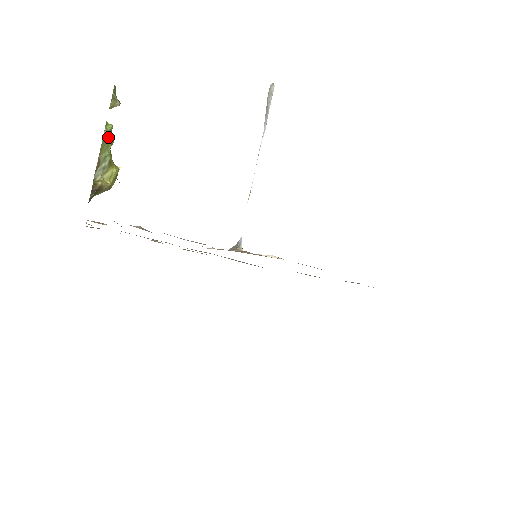
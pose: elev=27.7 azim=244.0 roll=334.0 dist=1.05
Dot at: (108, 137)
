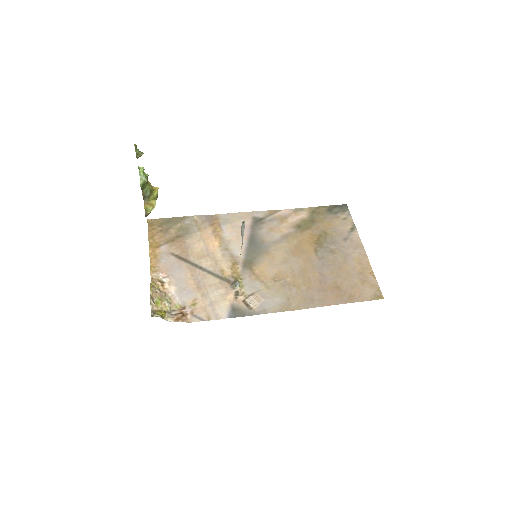
Dot at: (144, 184)
